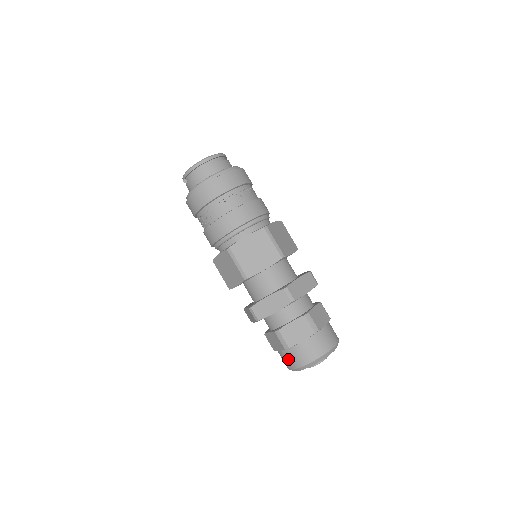
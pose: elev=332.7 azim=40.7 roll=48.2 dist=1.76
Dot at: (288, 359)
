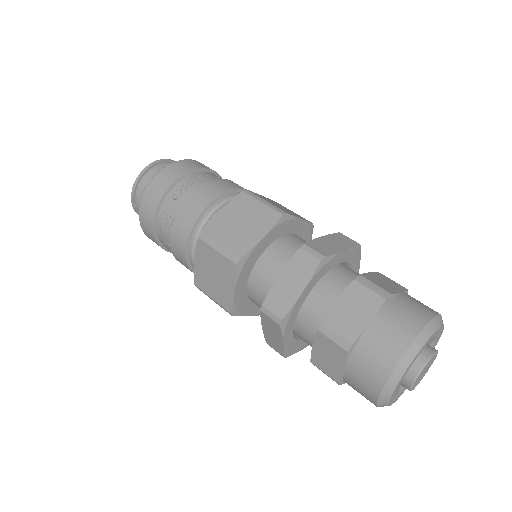
Dot at: (363, 373)
